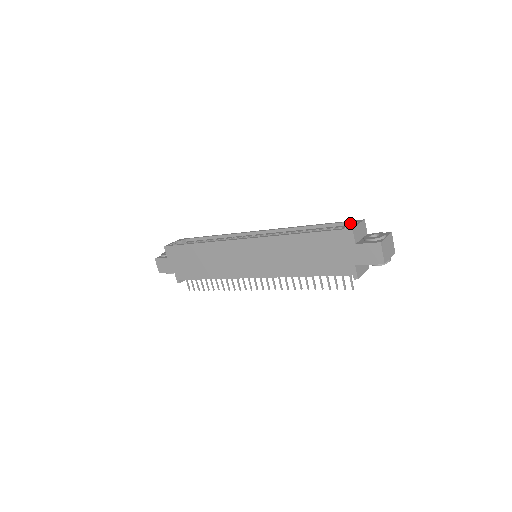
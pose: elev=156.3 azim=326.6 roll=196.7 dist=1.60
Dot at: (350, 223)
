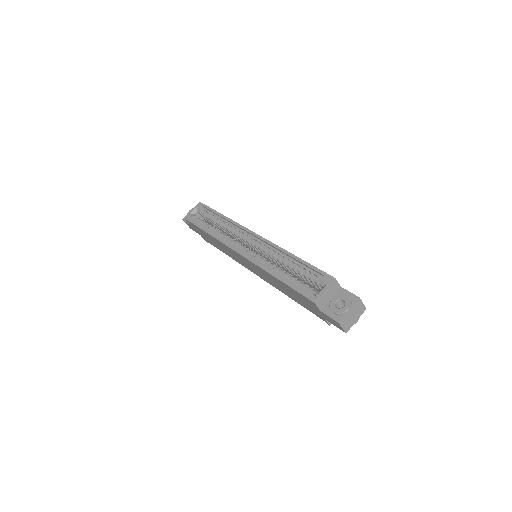
Dot at: (321, 281)
